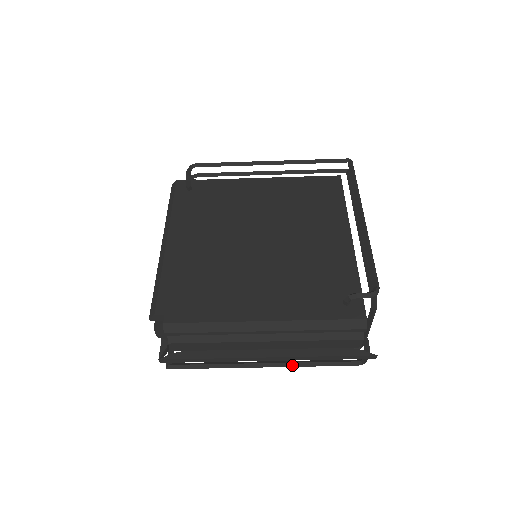
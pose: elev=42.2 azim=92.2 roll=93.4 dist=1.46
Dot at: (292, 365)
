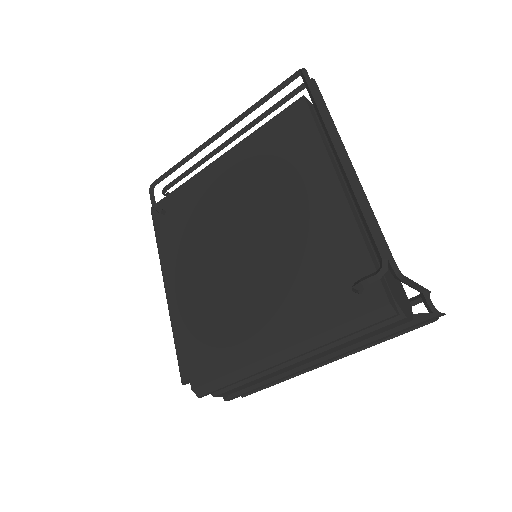
Dot at: (357, 350)
